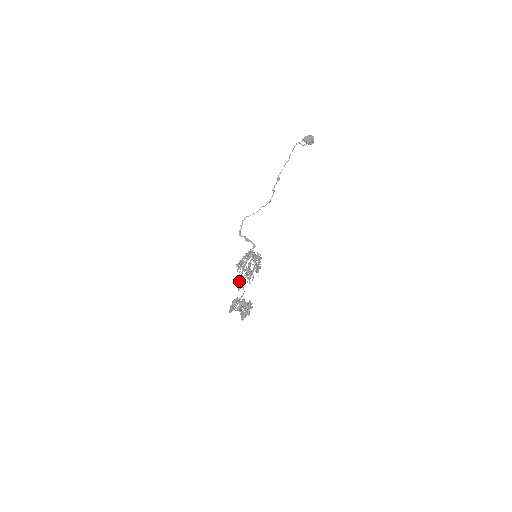
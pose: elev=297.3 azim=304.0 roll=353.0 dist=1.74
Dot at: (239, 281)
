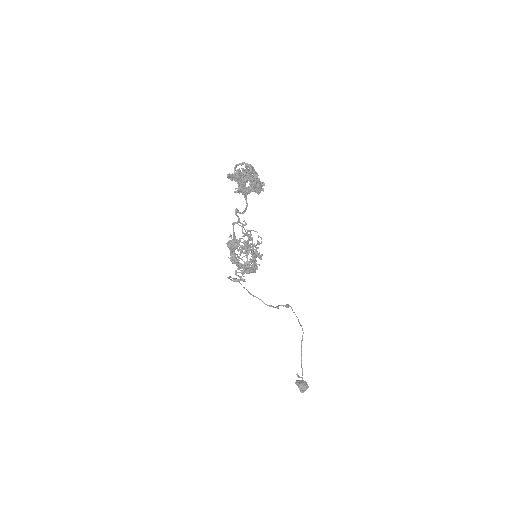
Dot at: (234, 223)
